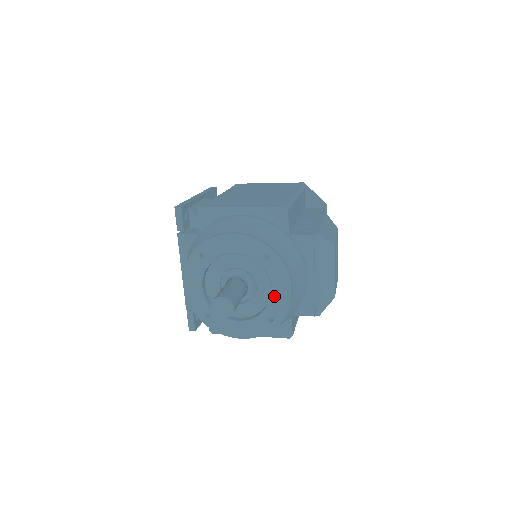
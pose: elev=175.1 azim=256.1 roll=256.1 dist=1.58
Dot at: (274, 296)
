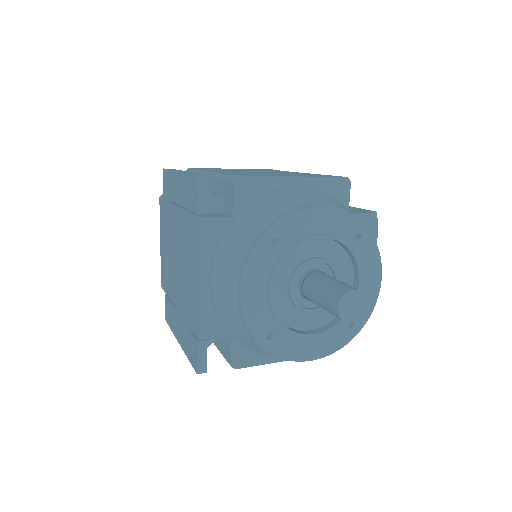
Dot at: occluded
